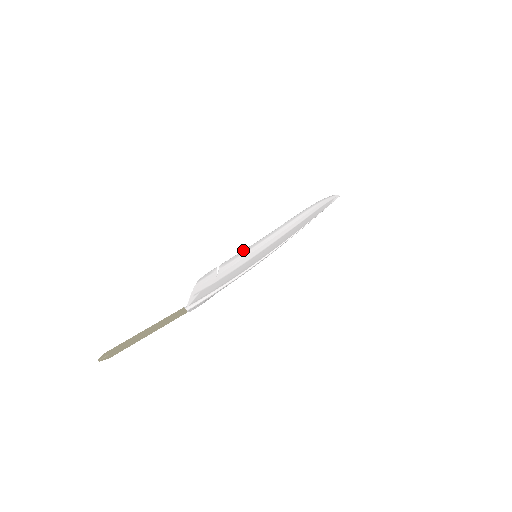
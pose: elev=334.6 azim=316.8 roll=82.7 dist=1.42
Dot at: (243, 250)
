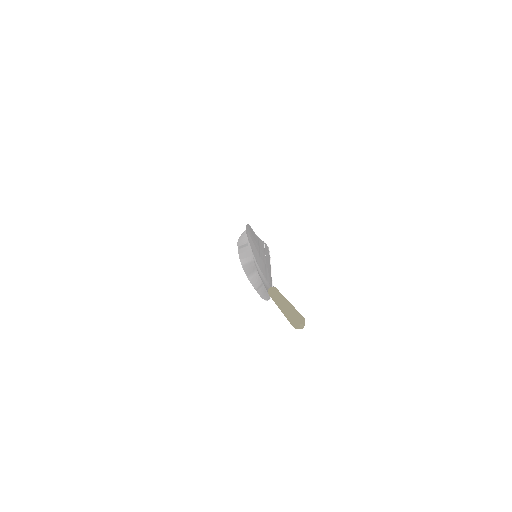
Dot at: (259, 238)
